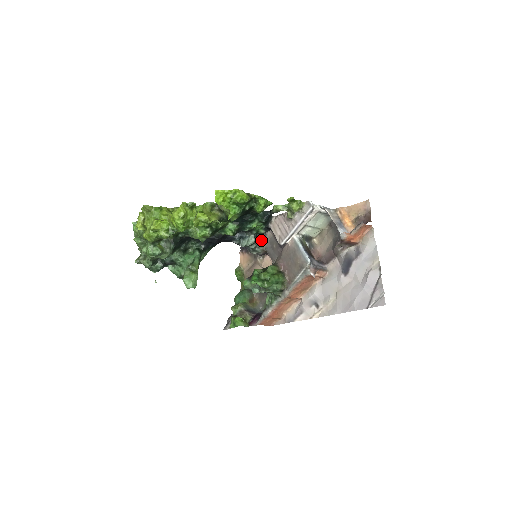
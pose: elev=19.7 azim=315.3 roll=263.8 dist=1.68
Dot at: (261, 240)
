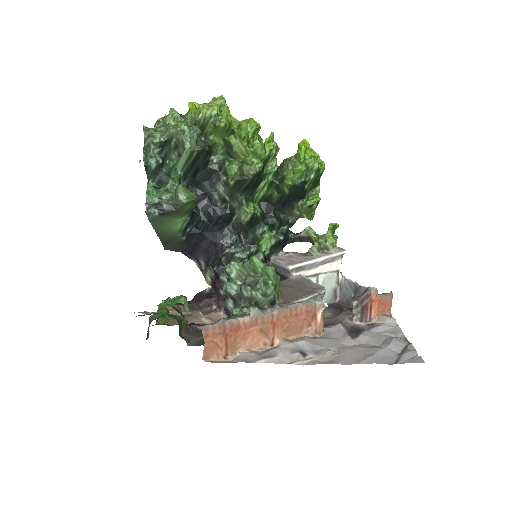
Dot at: occluded
